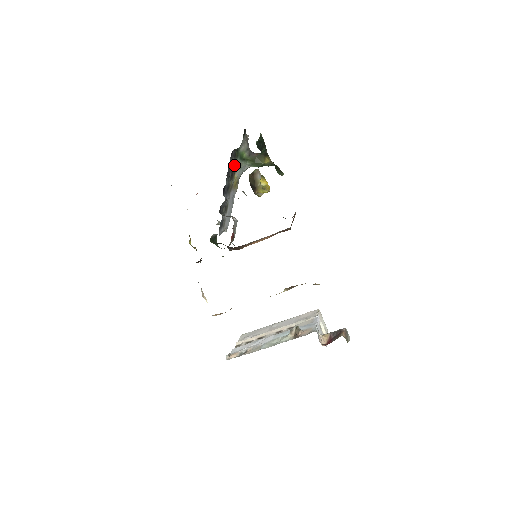
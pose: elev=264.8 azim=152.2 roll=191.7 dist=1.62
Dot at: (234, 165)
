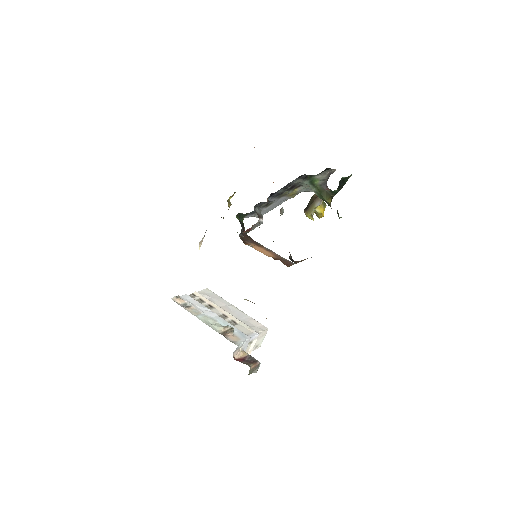
Dot at: (300, 183)
